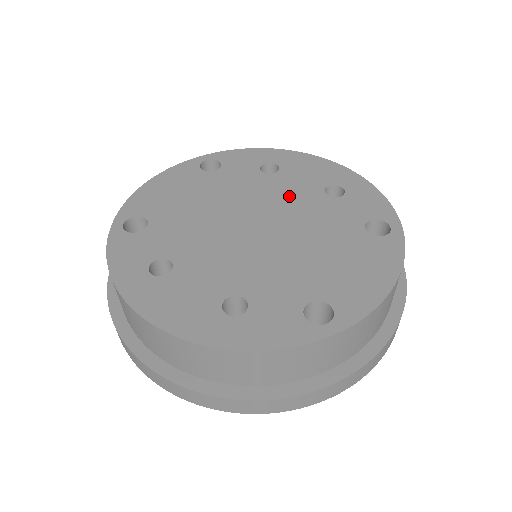
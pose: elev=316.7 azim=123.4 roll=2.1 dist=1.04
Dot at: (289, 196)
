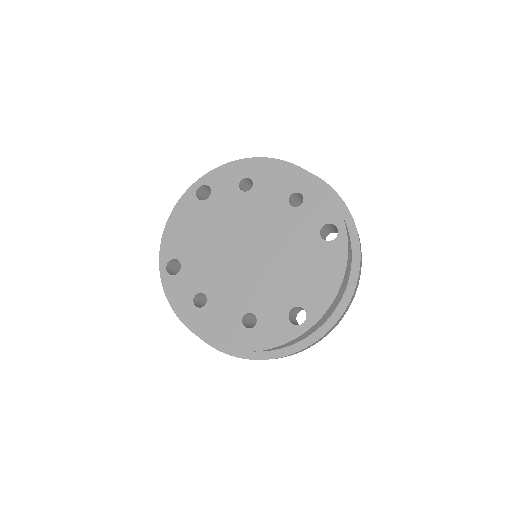
Dot at: (265, 214)
